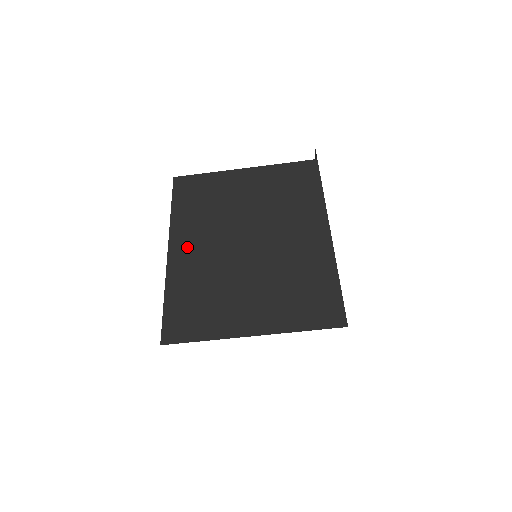
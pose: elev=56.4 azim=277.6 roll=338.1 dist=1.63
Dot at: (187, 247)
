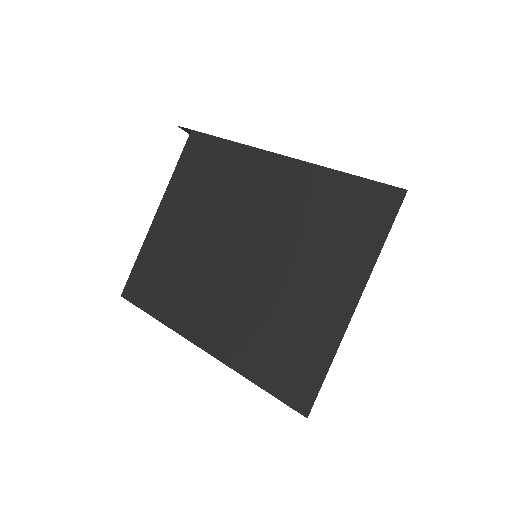
Dot at: (208, 324)
